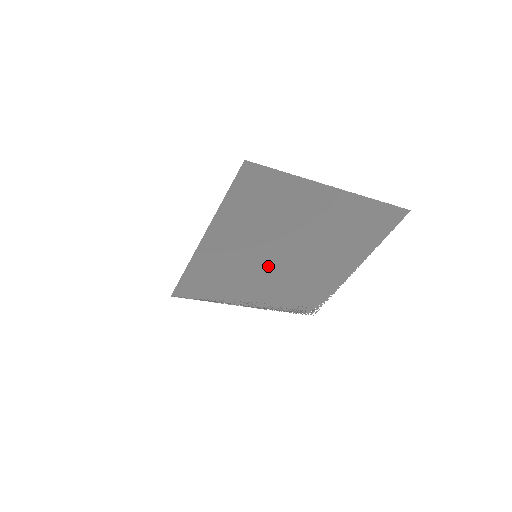
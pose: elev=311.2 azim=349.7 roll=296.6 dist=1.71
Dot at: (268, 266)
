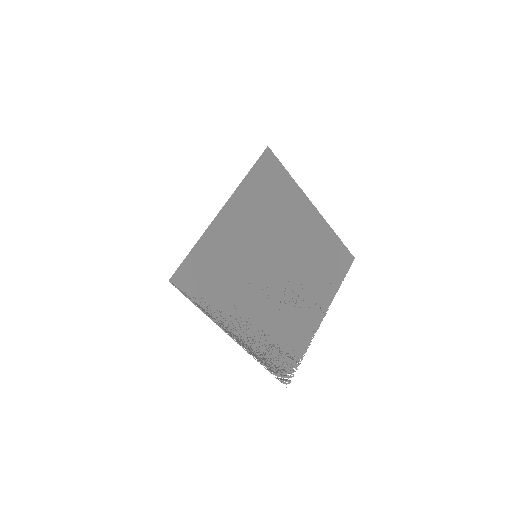
Dot at: (262, 277)
